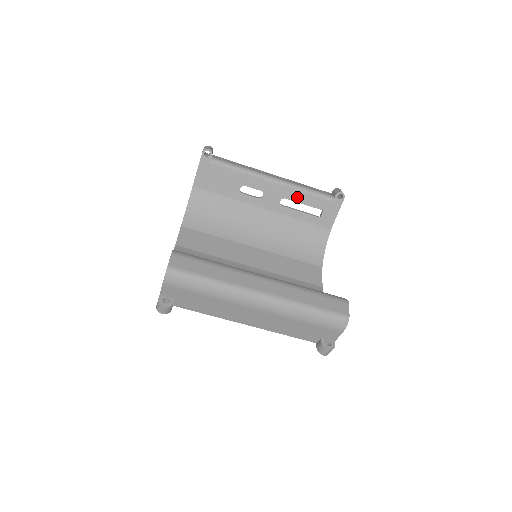
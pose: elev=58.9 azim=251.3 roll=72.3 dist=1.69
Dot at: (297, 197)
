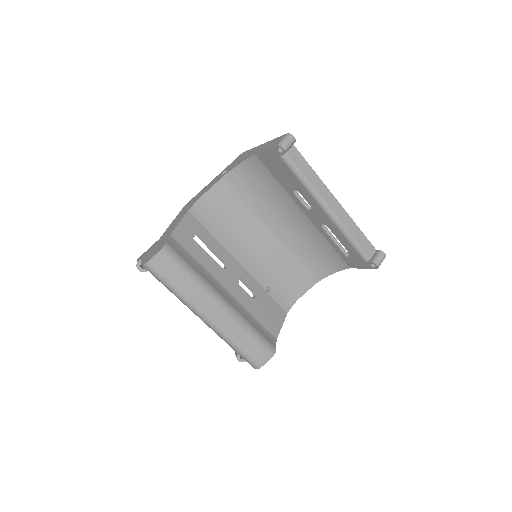
Dot at: (338, 235)
